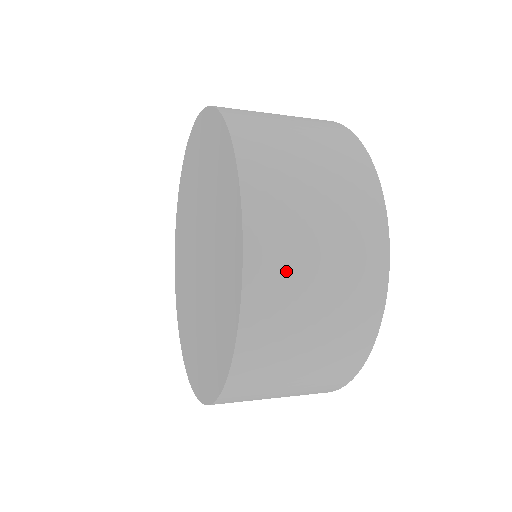
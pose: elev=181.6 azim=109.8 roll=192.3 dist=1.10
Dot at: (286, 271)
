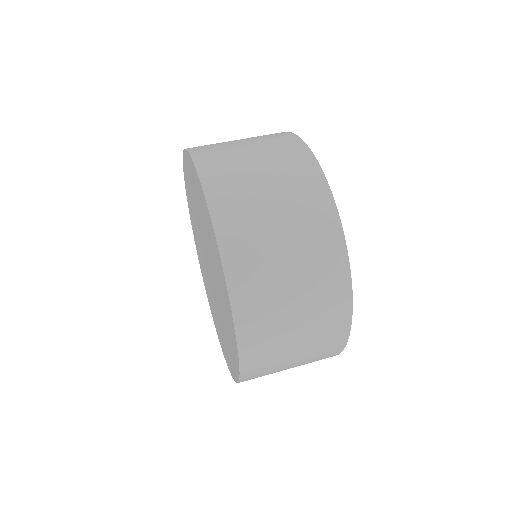
Dot at: (266, 305)
